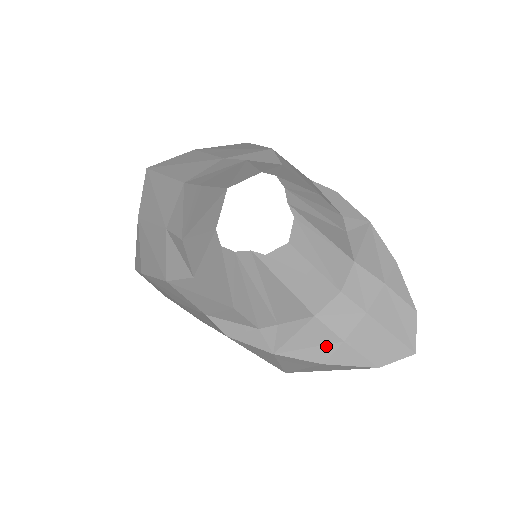
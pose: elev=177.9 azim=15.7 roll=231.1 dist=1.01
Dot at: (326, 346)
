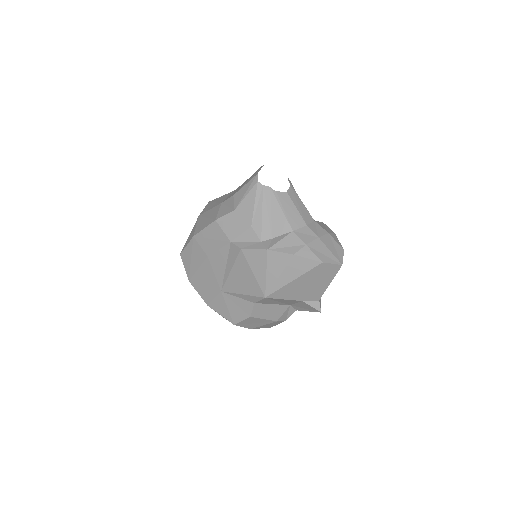
Dot at: (296, 246)
